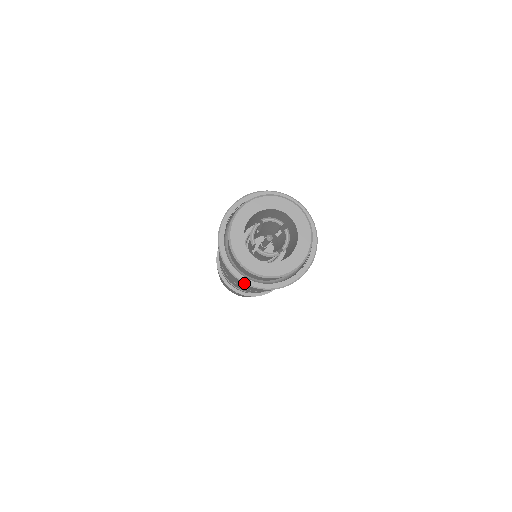
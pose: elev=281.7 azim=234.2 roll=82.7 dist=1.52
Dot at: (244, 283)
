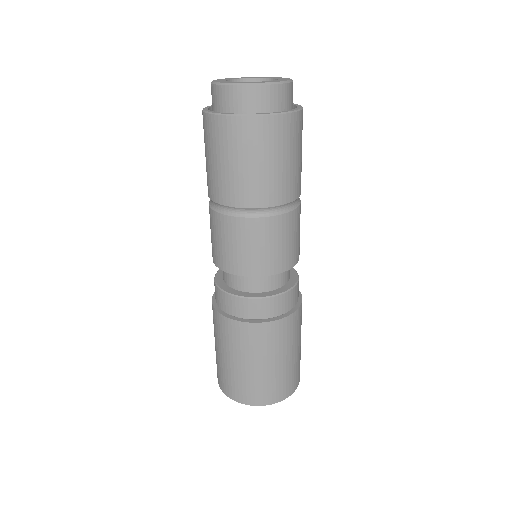
Dot at: (280, 114)
